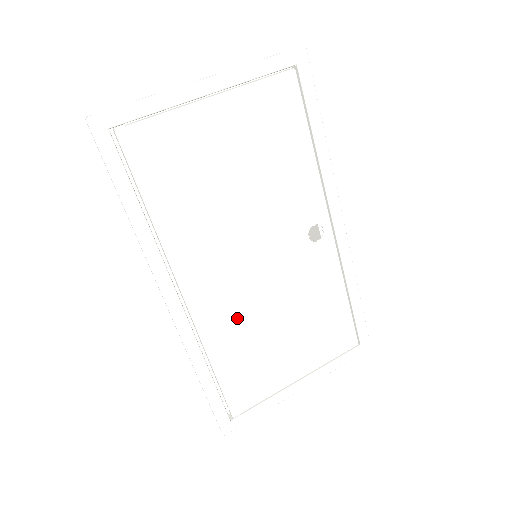
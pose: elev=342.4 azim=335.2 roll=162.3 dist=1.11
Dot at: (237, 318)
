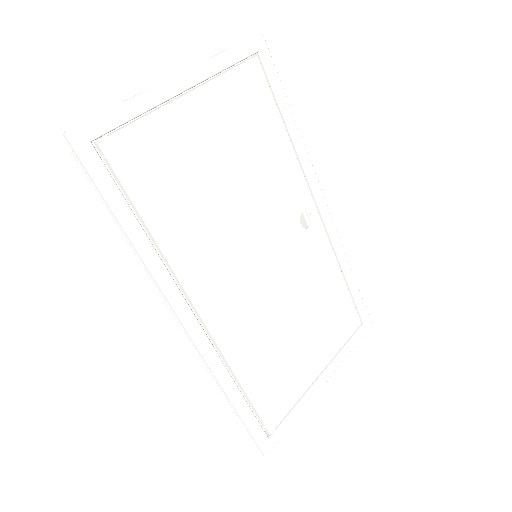
Dot at: (254, 325)
